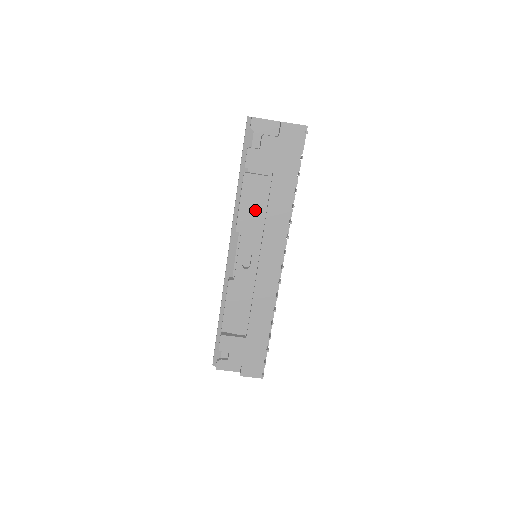
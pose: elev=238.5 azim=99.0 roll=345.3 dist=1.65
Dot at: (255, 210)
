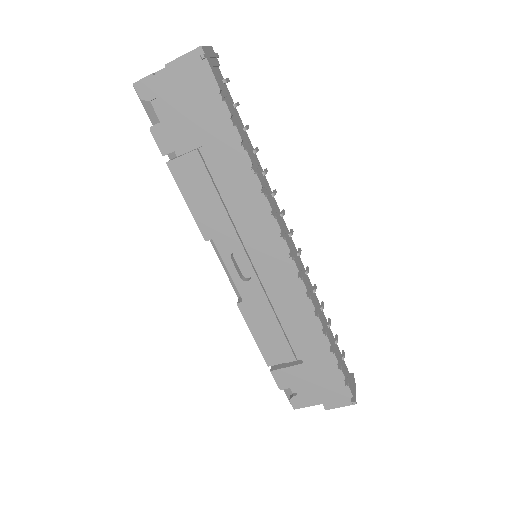
Dot at: (210, 202)
